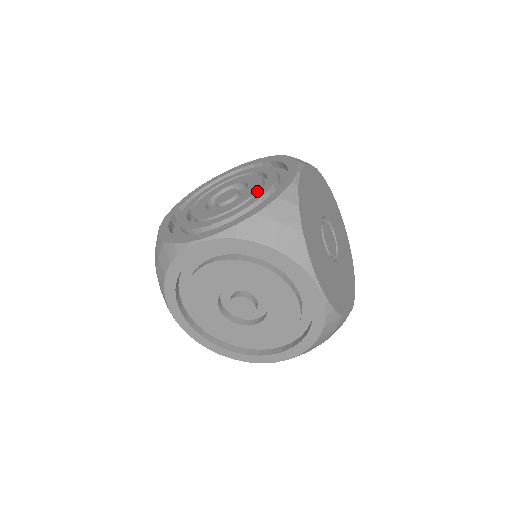
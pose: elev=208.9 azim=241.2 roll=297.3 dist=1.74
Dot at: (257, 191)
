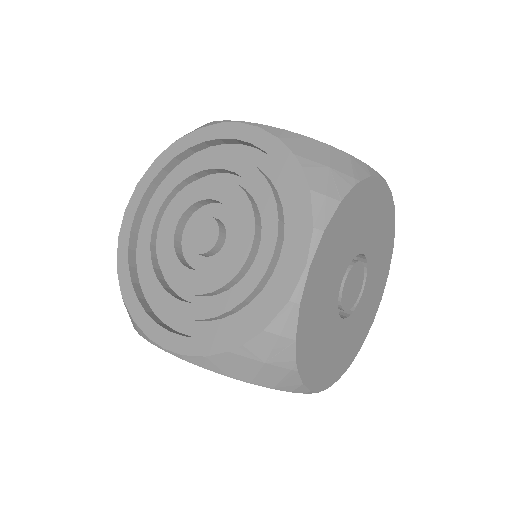
Dot at: (242, 267)
